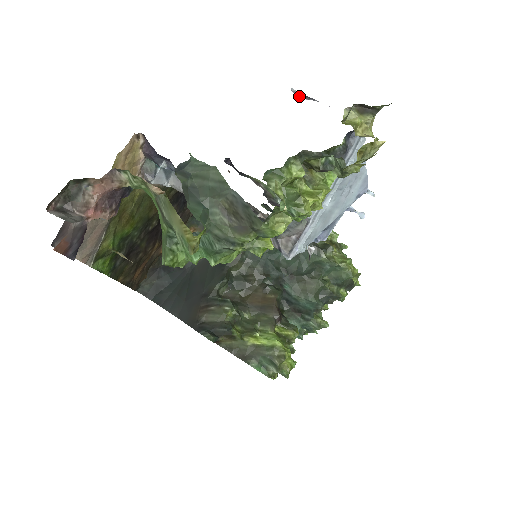
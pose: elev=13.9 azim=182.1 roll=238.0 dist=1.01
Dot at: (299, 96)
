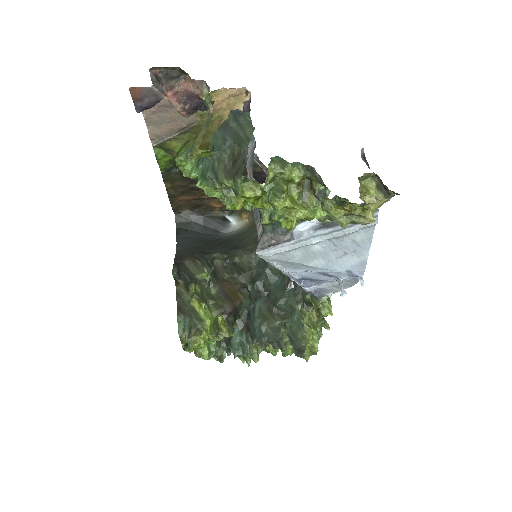
Dot at: (363, 156)
